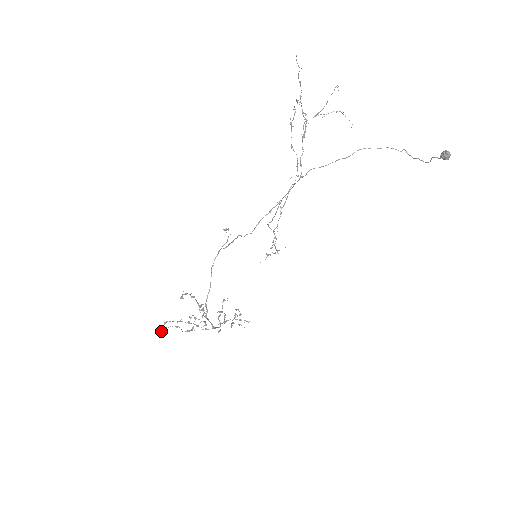
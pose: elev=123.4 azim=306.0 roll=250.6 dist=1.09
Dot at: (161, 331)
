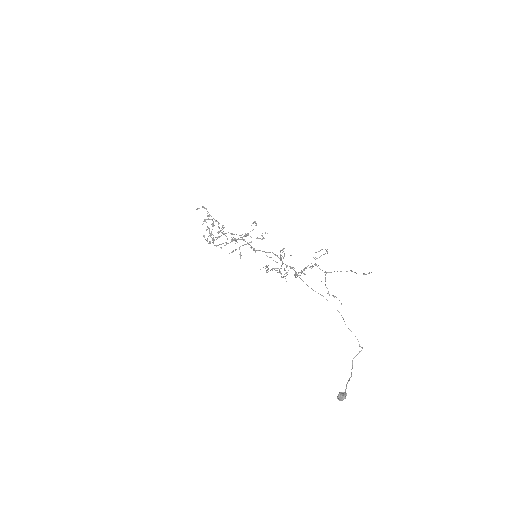
Dot at: (197, 209)
